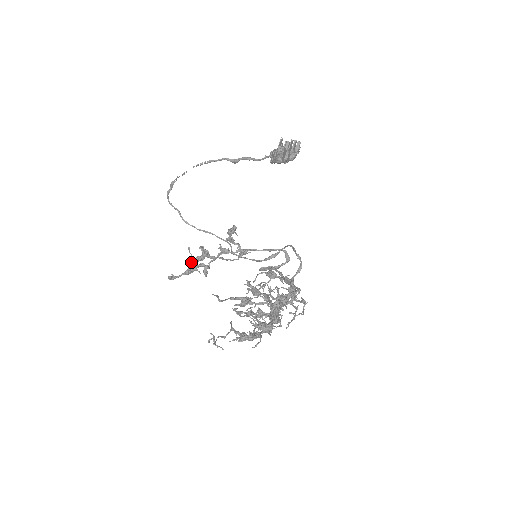
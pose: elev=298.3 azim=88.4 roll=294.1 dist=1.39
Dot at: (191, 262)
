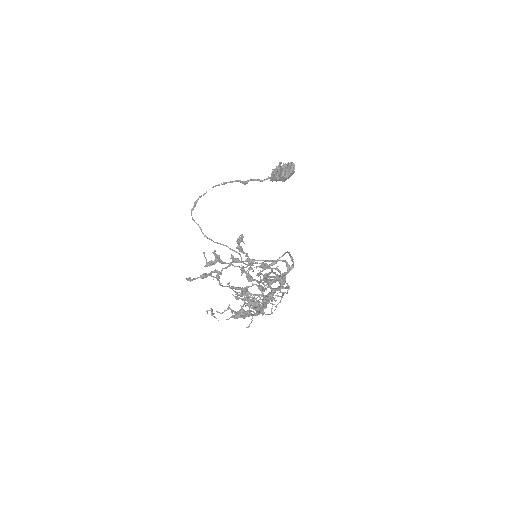
Dot at: (205, 265)
